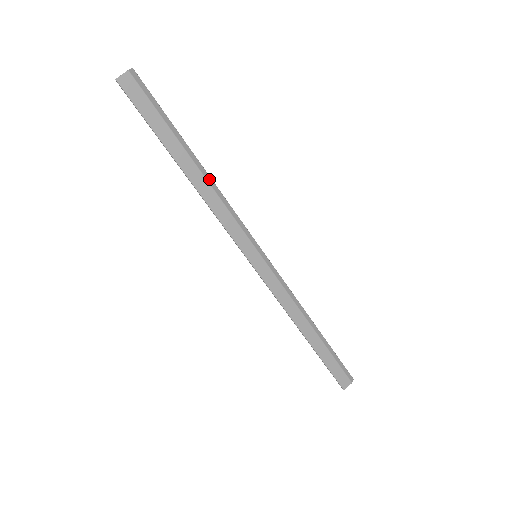
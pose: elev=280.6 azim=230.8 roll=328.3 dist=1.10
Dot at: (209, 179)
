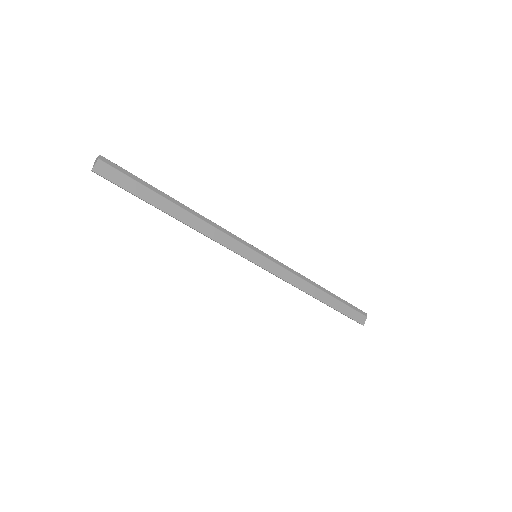
Dot at: (196, 214)
